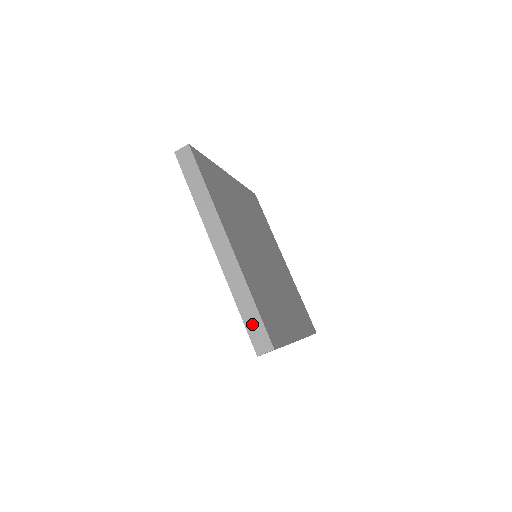
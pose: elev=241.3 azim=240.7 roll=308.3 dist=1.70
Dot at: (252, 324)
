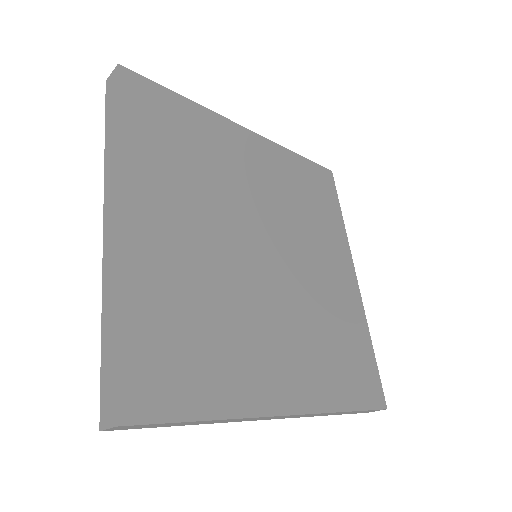
Dot at: occluded
